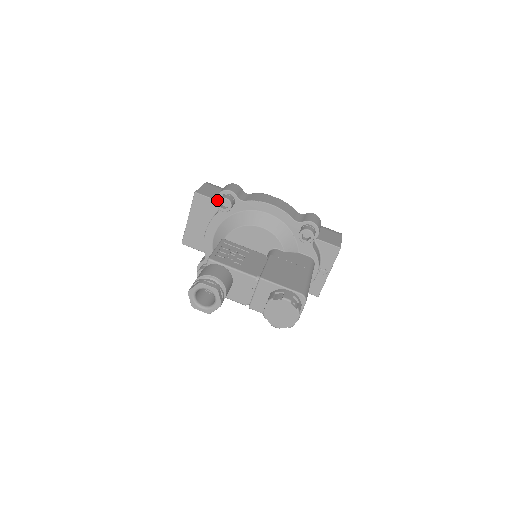
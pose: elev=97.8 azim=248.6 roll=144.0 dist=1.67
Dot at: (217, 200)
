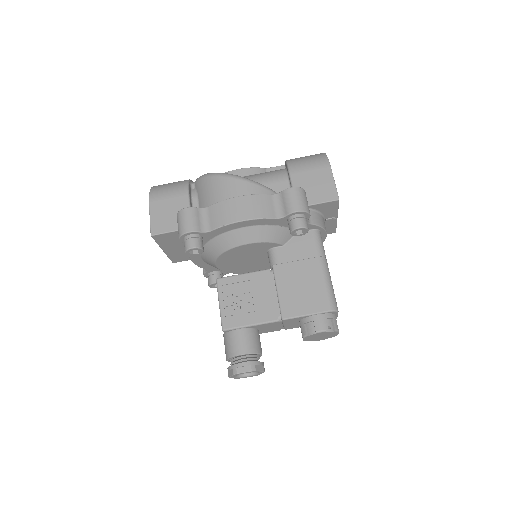
Dot at: (182, 242)
